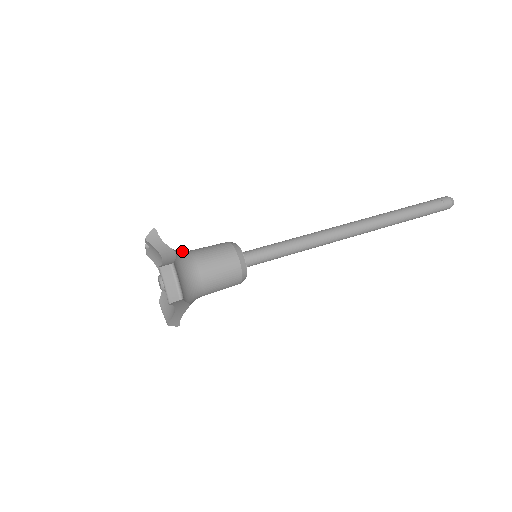
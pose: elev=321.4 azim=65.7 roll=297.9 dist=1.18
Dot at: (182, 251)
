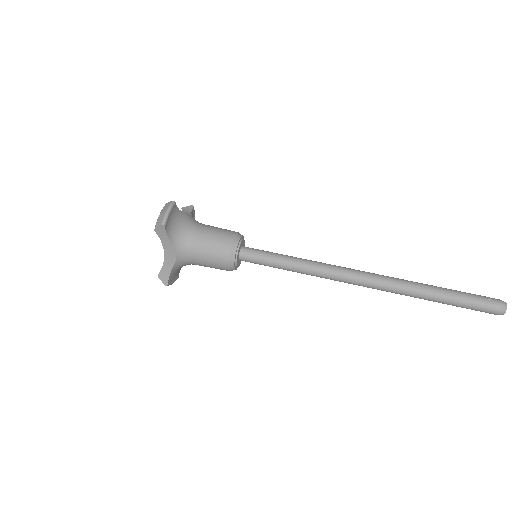
Dot at: occluded
